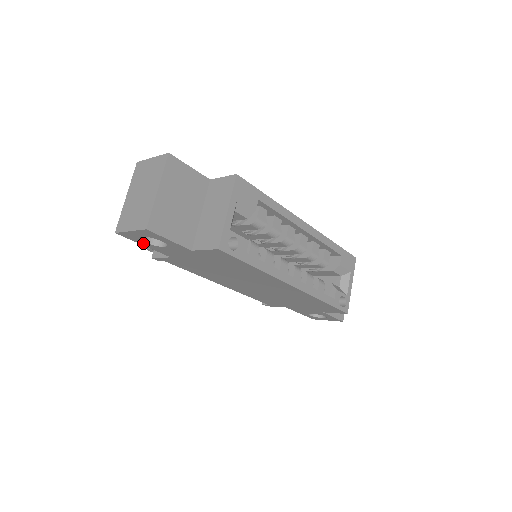
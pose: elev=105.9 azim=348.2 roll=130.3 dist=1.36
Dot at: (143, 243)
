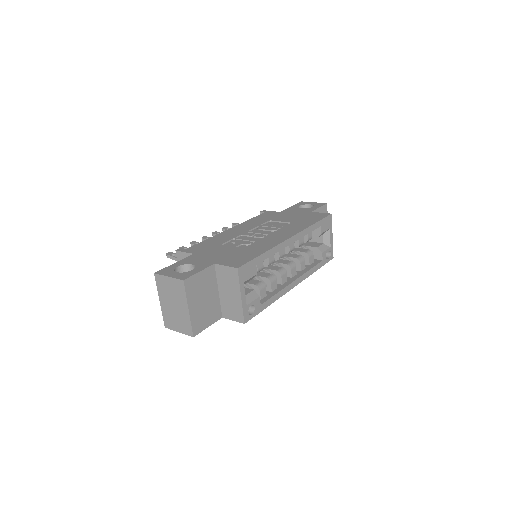
Dot at: occluded
